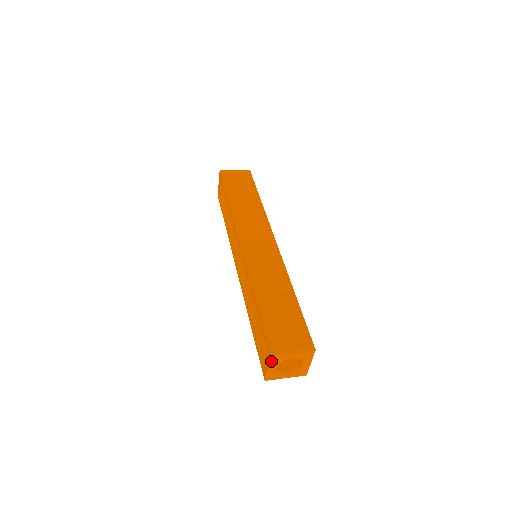
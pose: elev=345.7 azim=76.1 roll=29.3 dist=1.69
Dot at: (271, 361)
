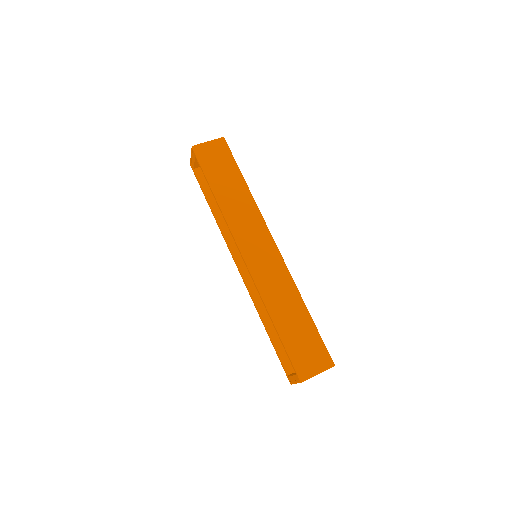
Dot at: (300, 382)
